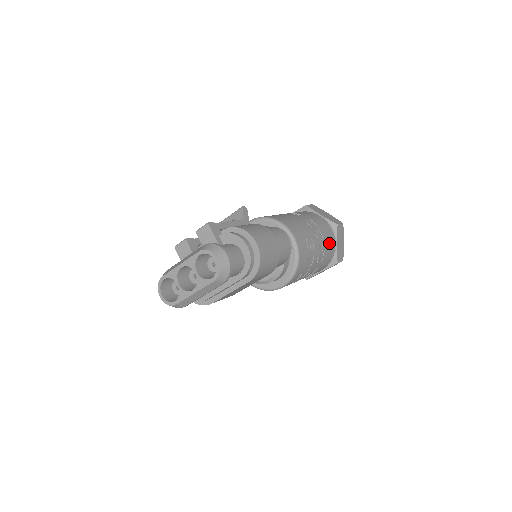
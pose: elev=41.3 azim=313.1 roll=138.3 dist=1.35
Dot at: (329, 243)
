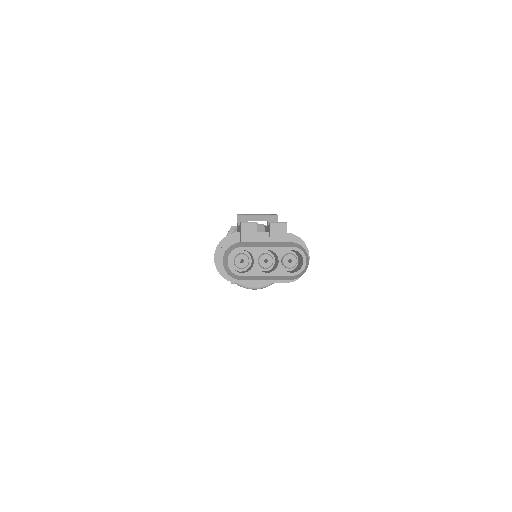
Dot at: occluded
